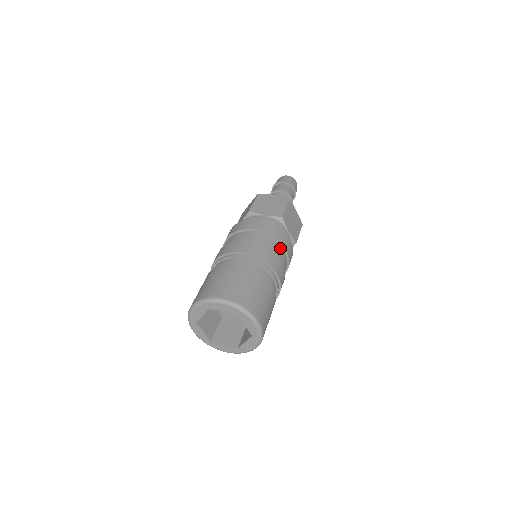
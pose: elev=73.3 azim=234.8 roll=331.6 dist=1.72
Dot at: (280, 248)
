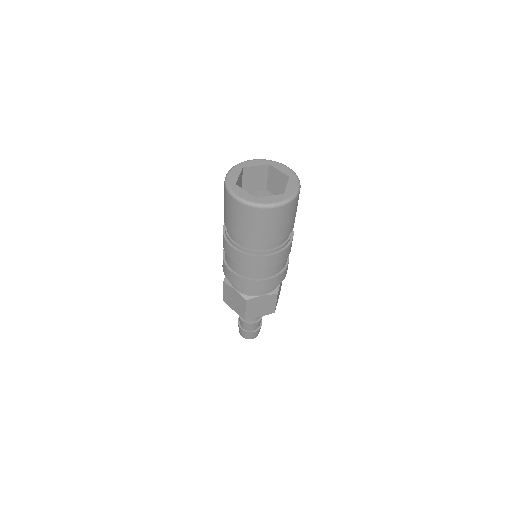
Dot at: occluded
